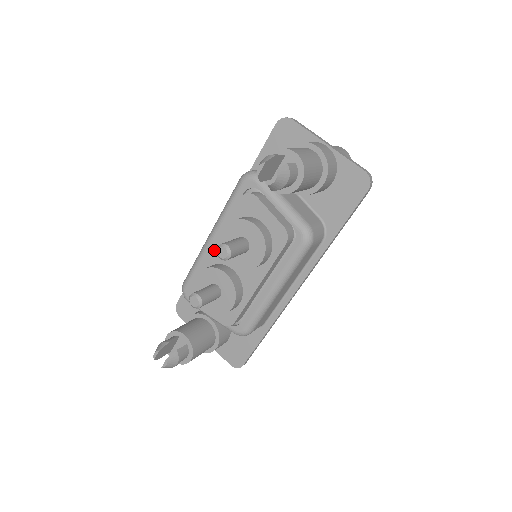
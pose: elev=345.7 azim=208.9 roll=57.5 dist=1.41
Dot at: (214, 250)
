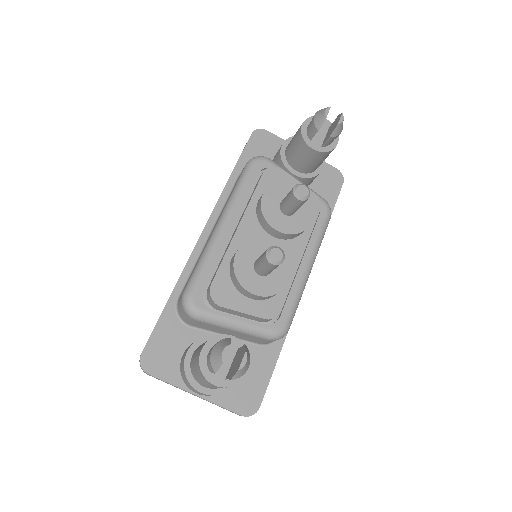
Dot at: (241, 229)
